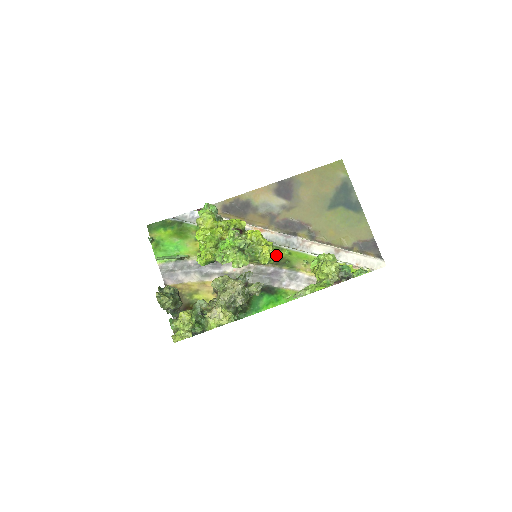
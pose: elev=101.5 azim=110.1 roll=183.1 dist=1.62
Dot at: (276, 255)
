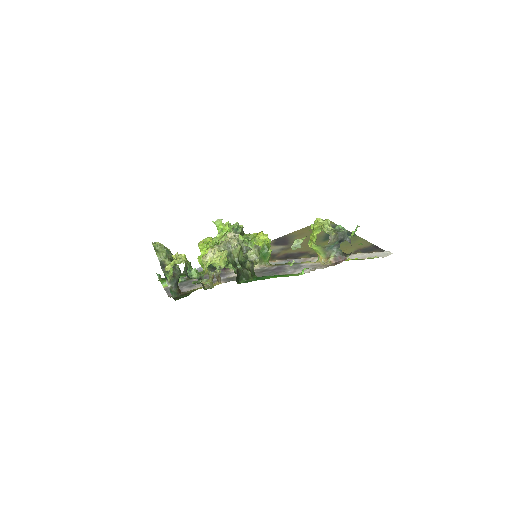
Dot at: occluded
